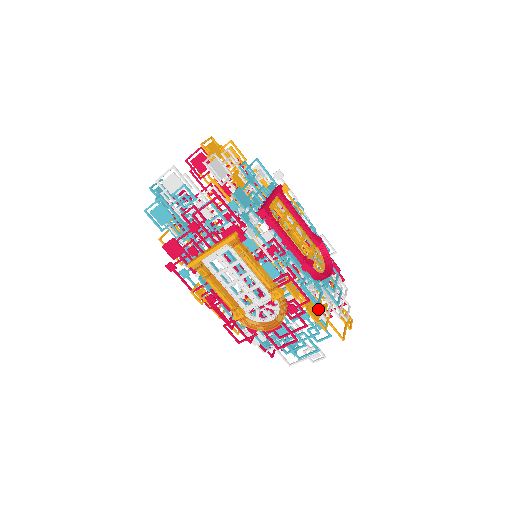
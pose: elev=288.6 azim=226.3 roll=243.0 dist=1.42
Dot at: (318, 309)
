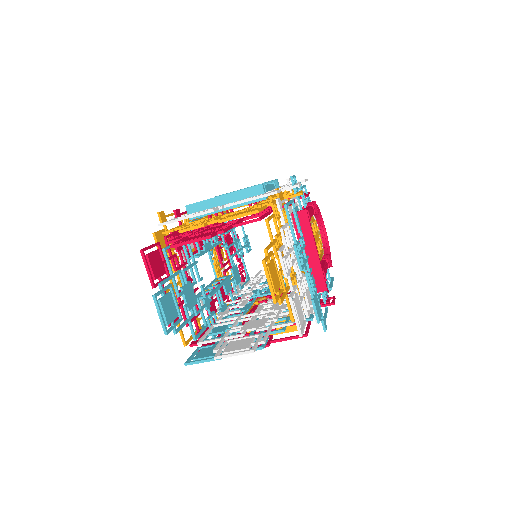
Dot at: occluded
